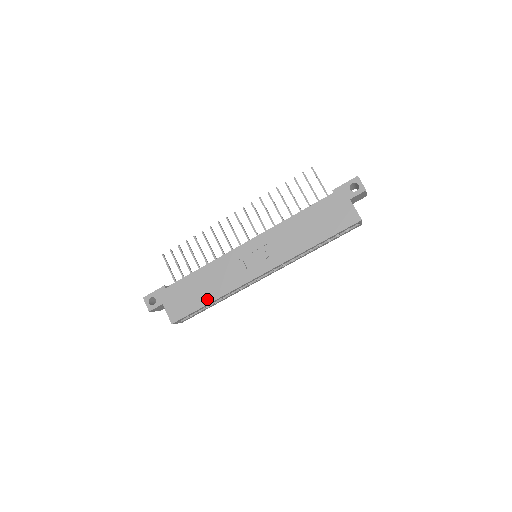
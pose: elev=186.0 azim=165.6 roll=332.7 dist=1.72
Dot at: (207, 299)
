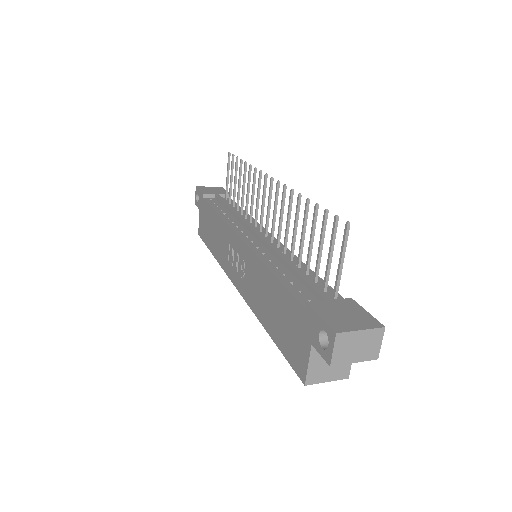
Dot at: (212, 247)
